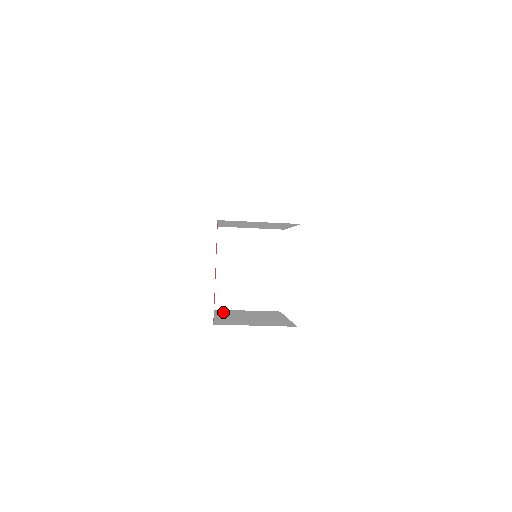
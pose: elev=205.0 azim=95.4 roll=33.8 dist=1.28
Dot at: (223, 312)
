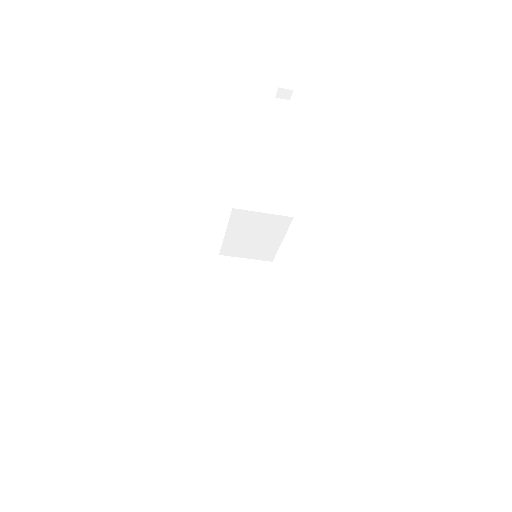
Dot at: occluded
